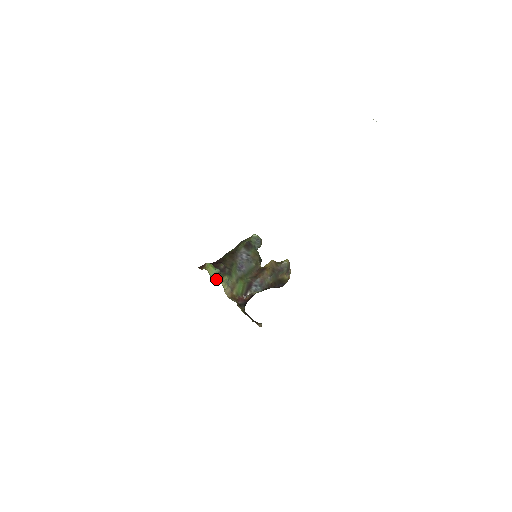
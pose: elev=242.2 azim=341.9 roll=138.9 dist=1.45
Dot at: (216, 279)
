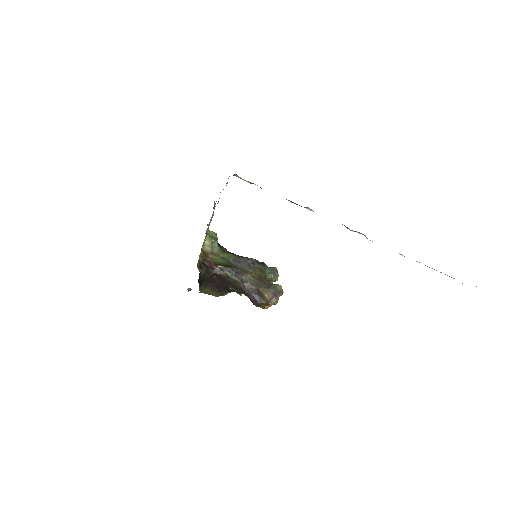
Dot at: occluded
